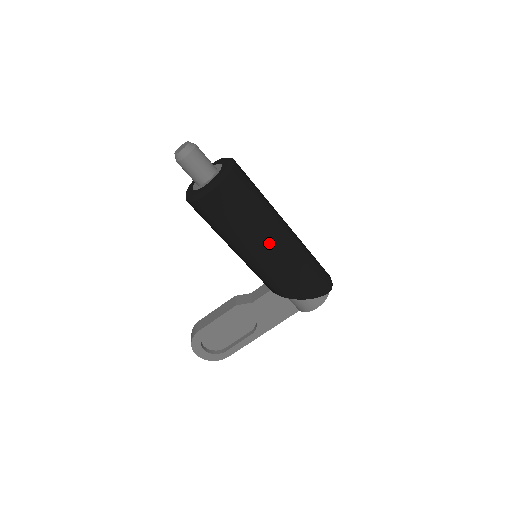
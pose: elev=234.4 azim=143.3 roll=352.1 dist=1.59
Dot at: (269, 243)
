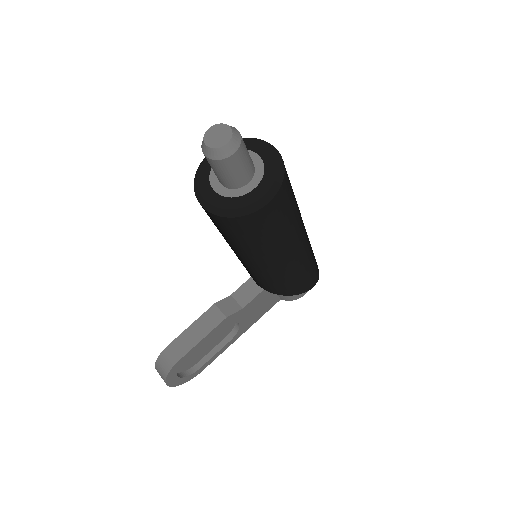
Dot at: (299, 246)
